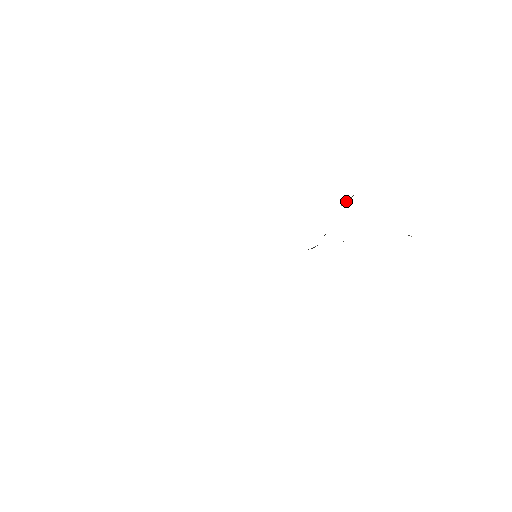
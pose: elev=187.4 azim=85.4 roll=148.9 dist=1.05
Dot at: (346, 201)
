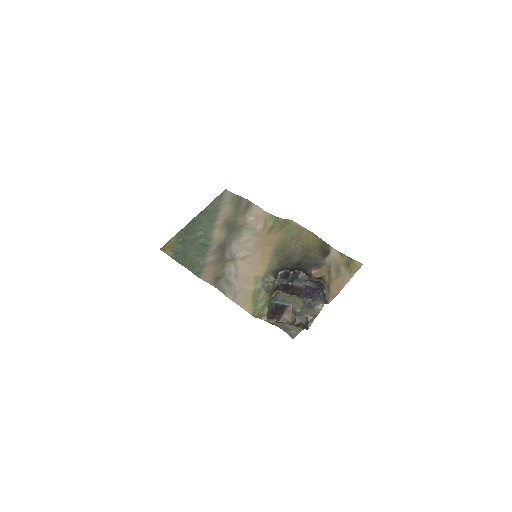
Dot at: (267, 308)
